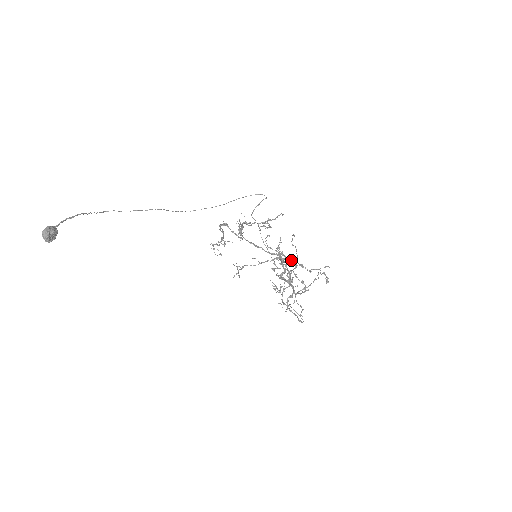
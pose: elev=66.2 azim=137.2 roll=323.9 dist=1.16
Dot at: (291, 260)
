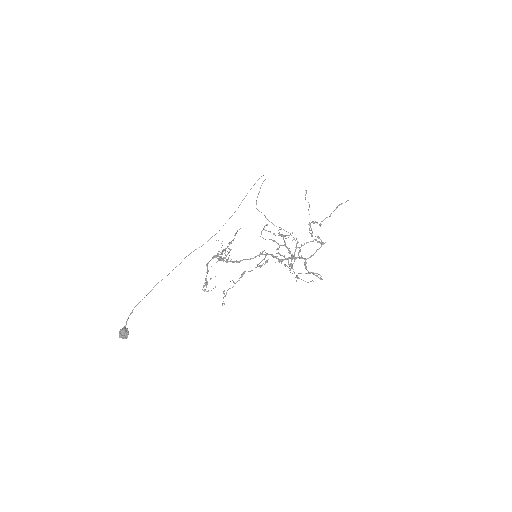
Dot at: occluded
